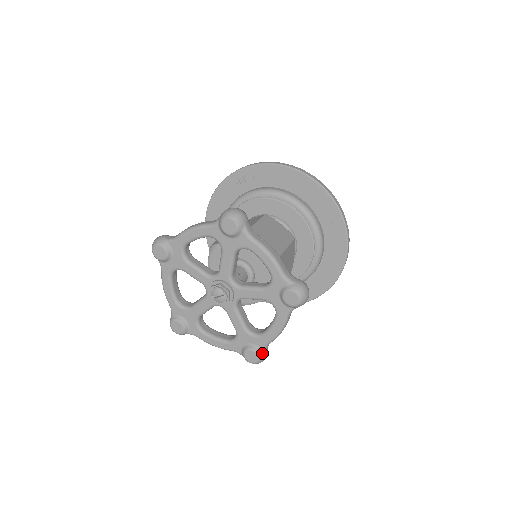
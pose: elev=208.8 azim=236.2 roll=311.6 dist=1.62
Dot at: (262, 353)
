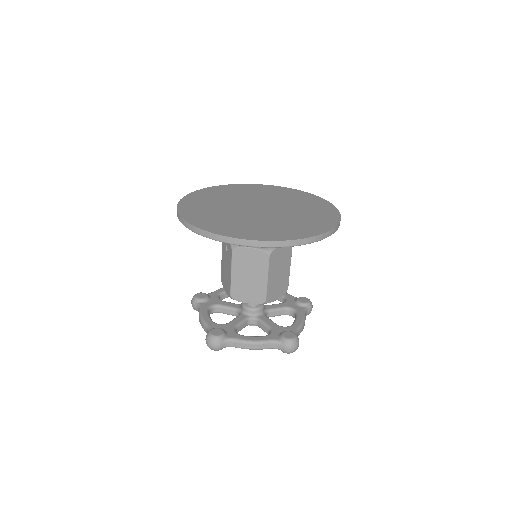
Dot at: (306, 315)
